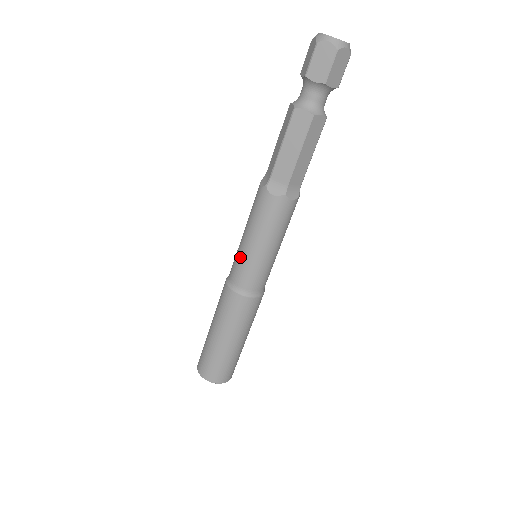
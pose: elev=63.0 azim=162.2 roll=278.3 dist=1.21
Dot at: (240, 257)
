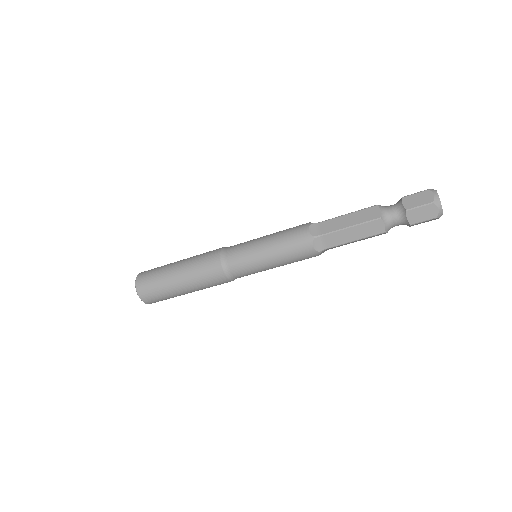
Dot at: (256, 270)
